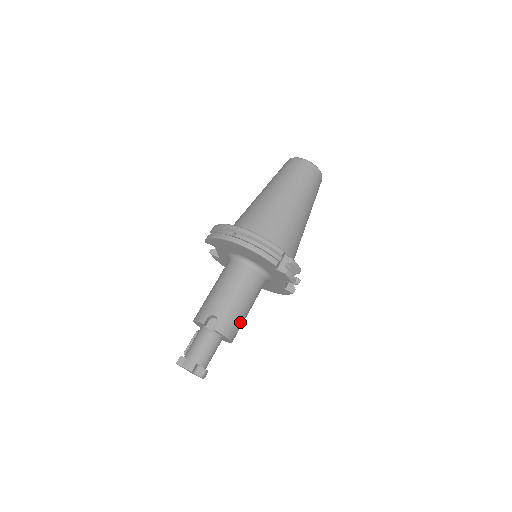
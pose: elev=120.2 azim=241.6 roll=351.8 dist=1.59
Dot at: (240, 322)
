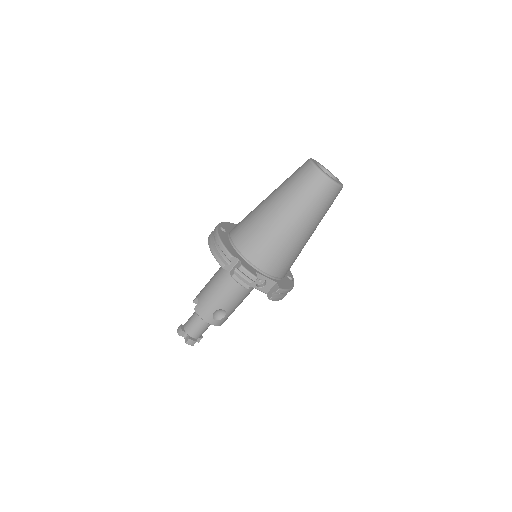
Dot at: (223, 311)
